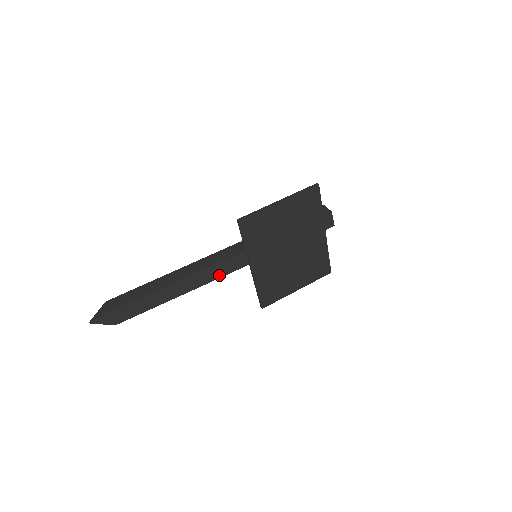
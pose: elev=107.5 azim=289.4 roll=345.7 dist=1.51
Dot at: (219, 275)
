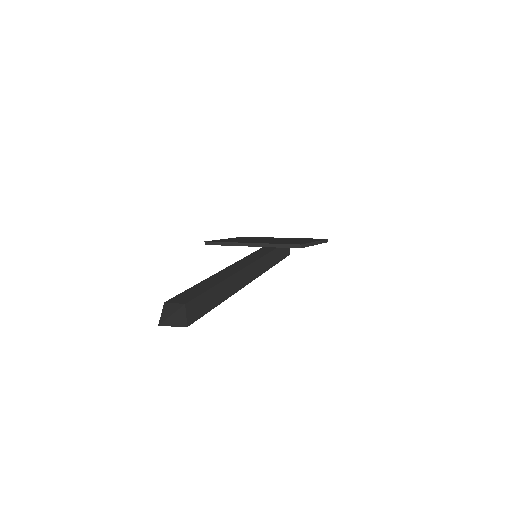
Dot at: (243, 267)
